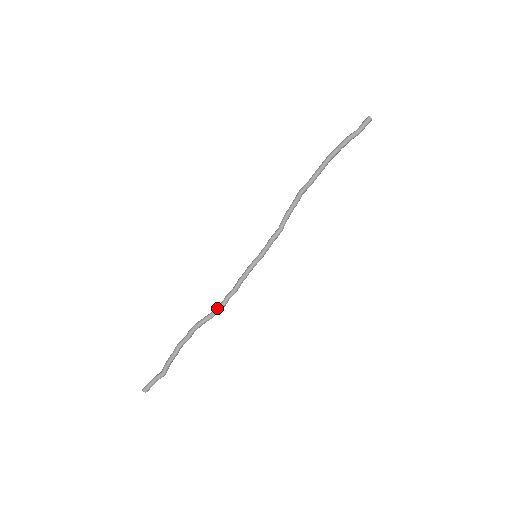
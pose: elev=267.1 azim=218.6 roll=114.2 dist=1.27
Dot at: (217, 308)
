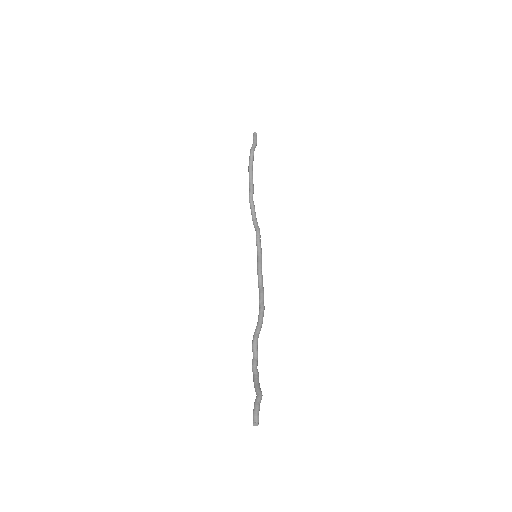
Dot at: (259, 314)
